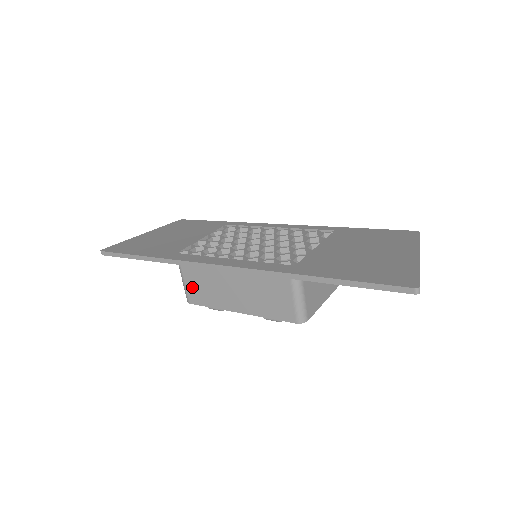
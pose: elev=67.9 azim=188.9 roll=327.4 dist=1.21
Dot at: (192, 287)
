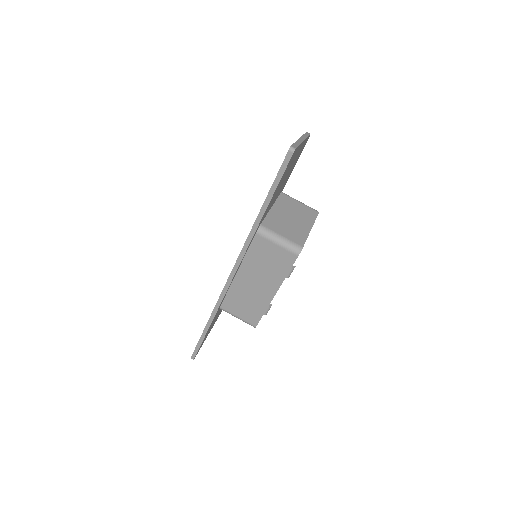
Dot at: (244, 314)
